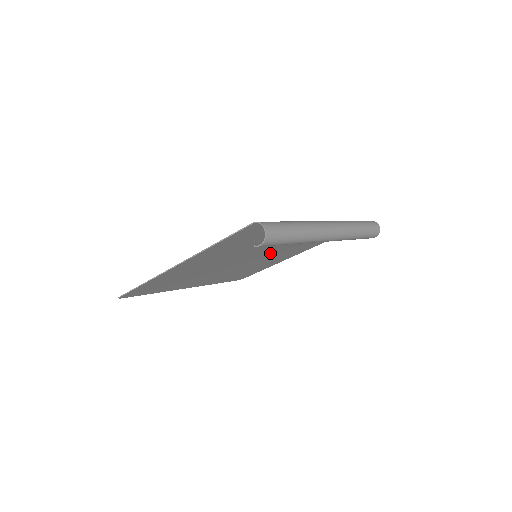
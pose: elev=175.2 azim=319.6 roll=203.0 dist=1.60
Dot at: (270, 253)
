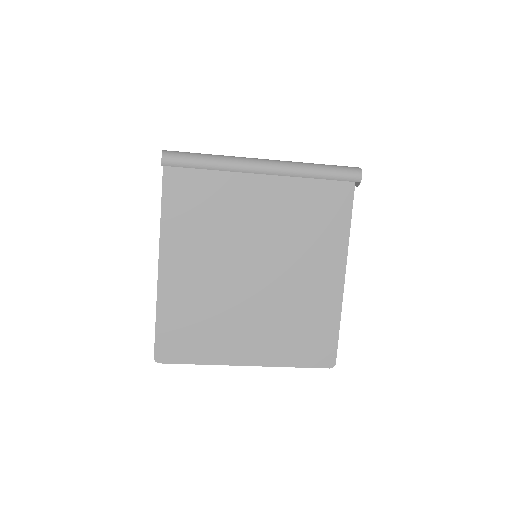
Dot at: (279, 257)
